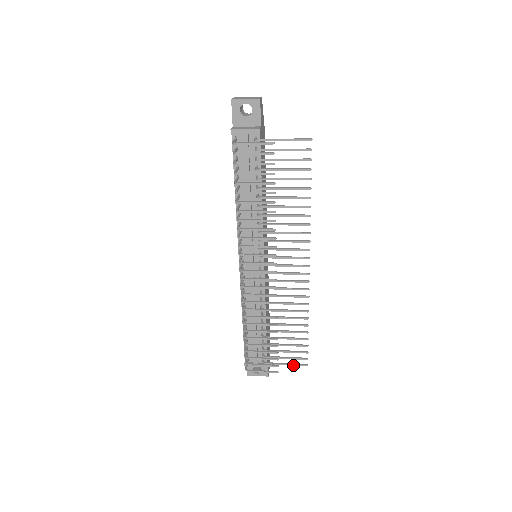
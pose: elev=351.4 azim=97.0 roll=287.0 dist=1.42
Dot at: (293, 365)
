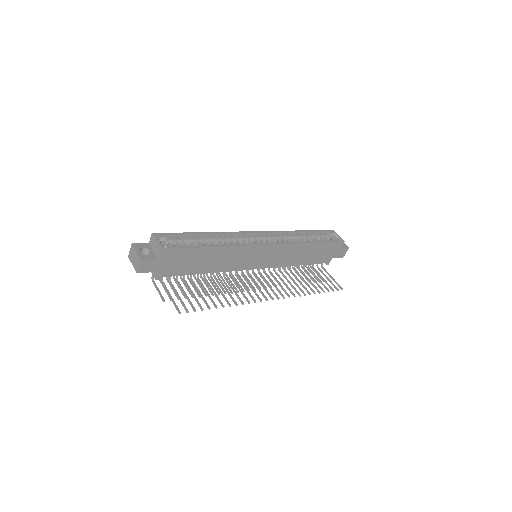
Dot at: (335, 282)
